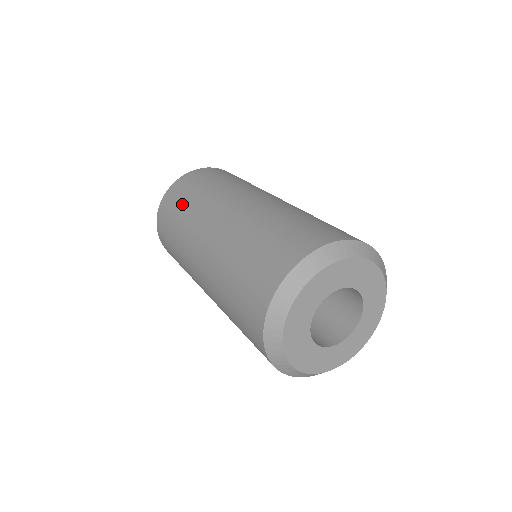
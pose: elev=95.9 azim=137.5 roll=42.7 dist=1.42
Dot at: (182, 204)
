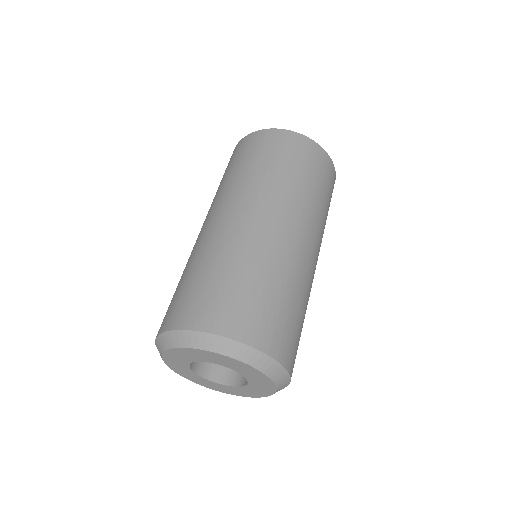
Dot at: occluded
